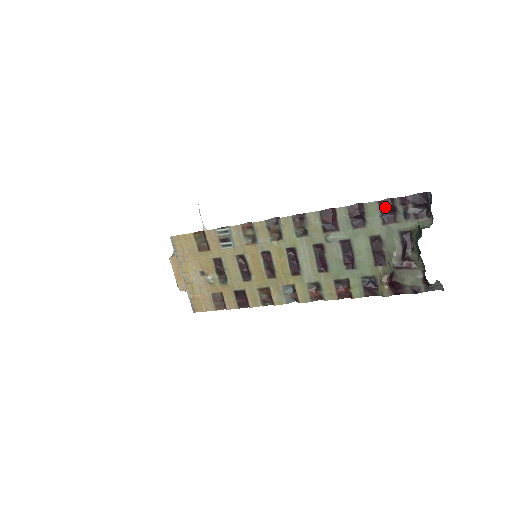
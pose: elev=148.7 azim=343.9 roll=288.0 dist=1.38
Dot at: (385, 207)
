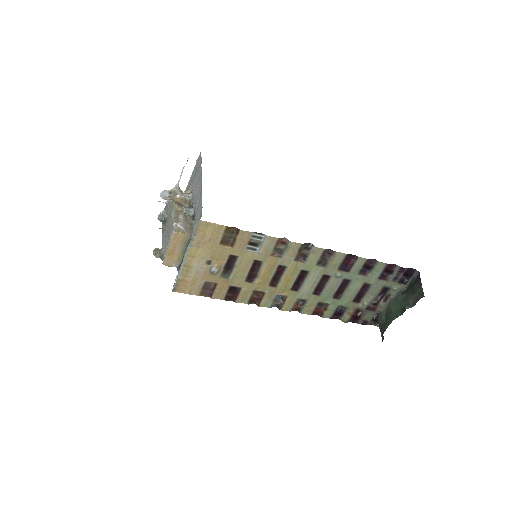
Dot at: (388, 269)
